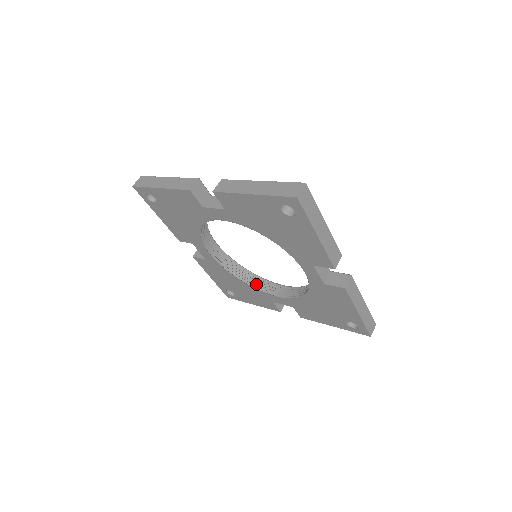
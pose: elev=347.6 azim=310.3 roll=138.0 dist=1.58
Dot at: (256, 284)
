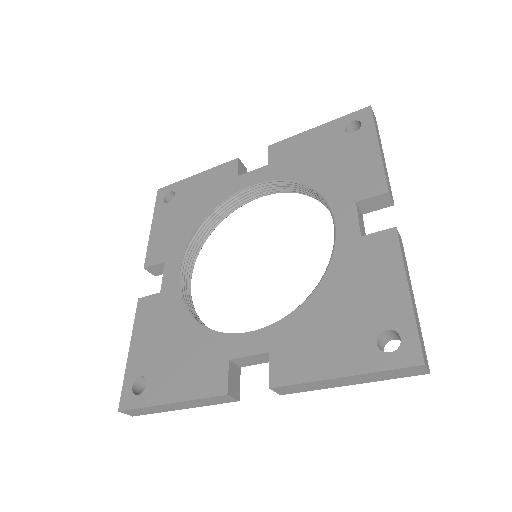
Dot at: occluded
